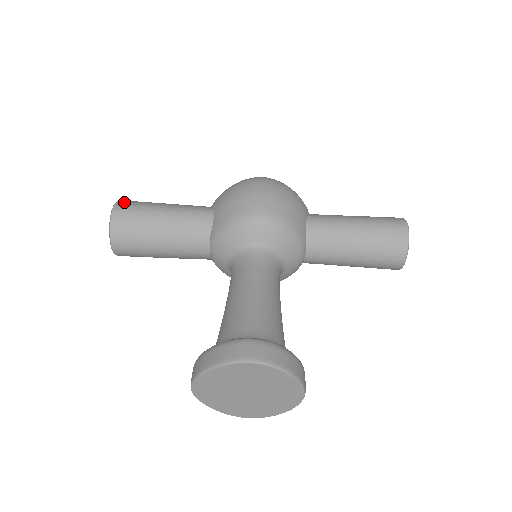
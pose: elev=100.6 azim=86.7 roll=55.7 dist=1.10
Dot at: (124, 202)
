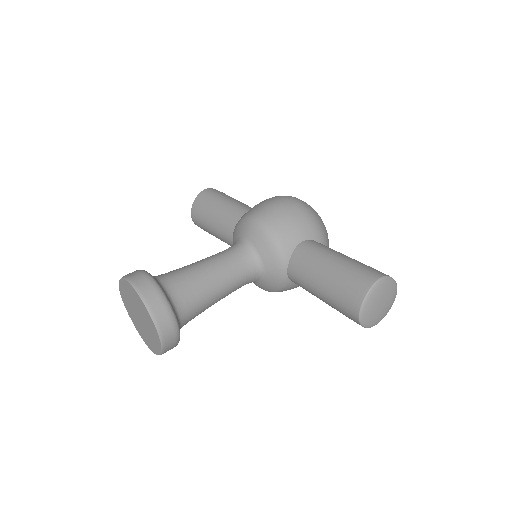
Dot at: (213, 189)
